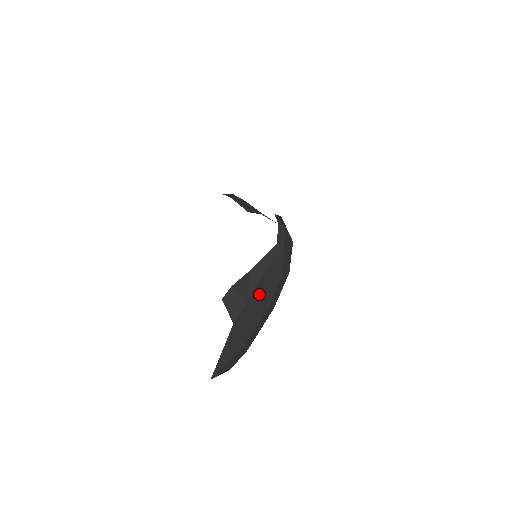
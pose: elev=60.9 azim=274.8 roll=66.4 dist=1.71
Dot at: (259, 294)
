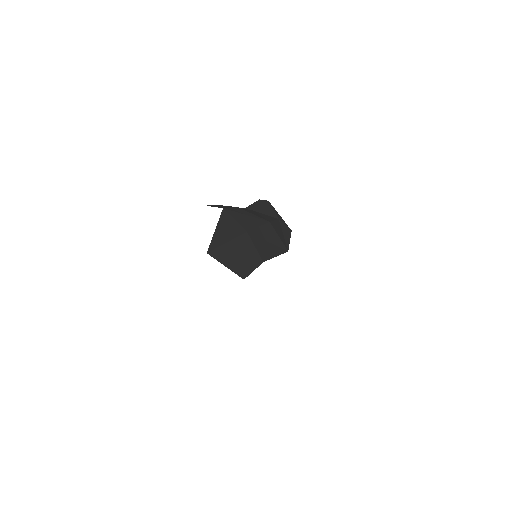
Dot at: (253, 213)
